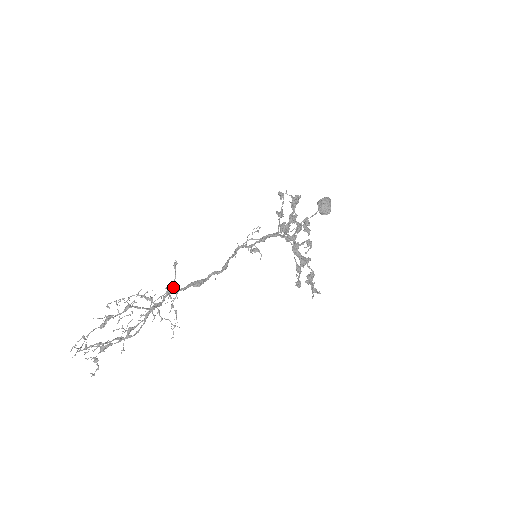
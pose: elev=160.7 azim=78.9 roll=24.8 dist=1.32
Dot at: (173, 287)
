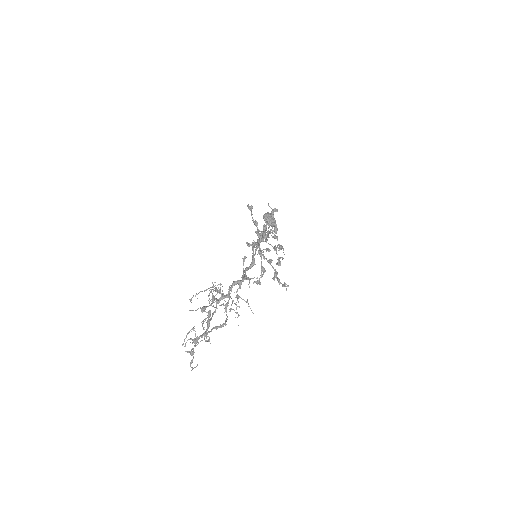
Dot at: occluded
